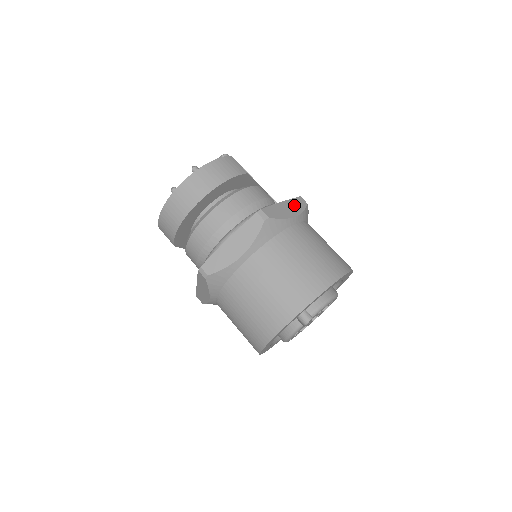
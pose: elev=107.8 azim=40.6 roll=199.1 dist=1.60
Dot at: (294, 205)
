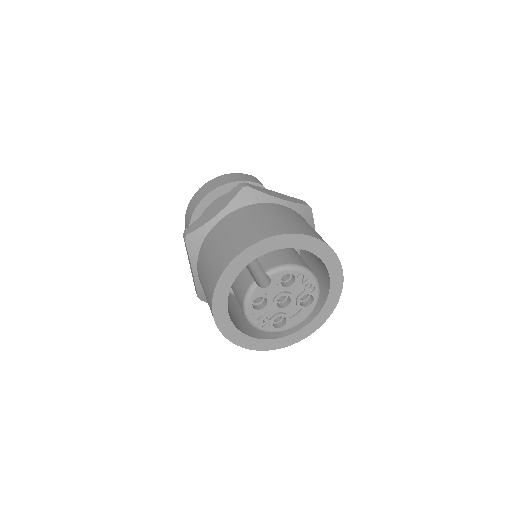
Dot at: (289, 198)
